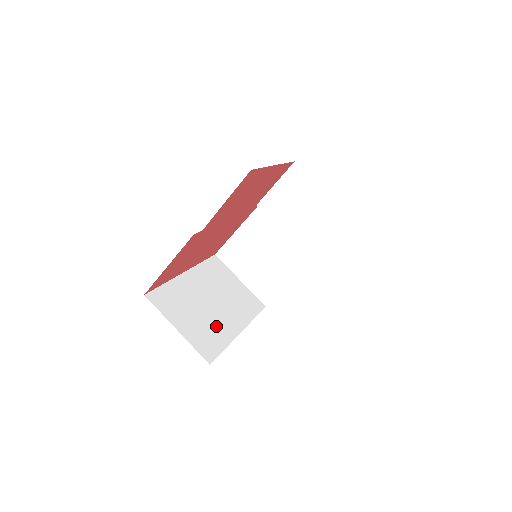
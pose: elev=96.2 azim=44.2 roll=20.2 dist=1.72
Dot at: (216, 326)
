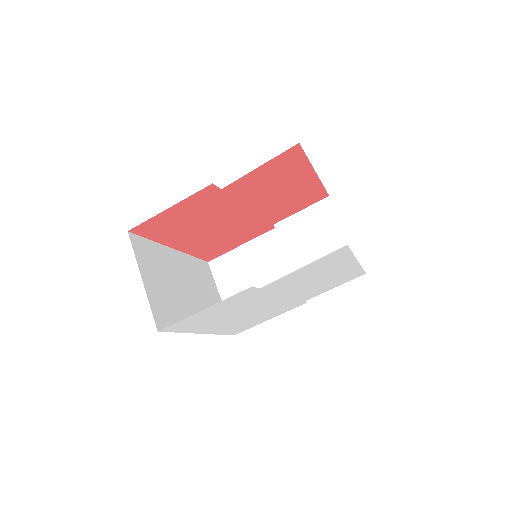
Dot at: (181, 309)
